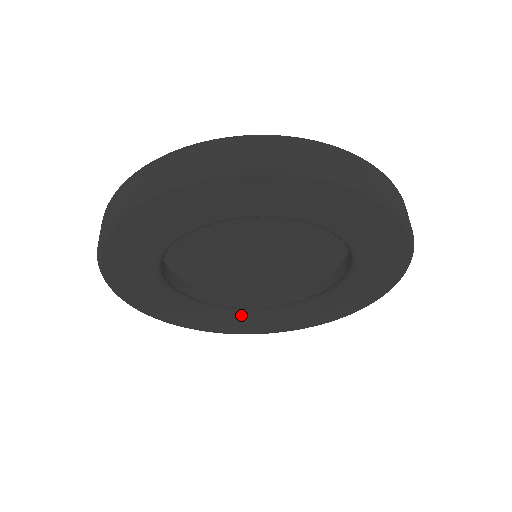
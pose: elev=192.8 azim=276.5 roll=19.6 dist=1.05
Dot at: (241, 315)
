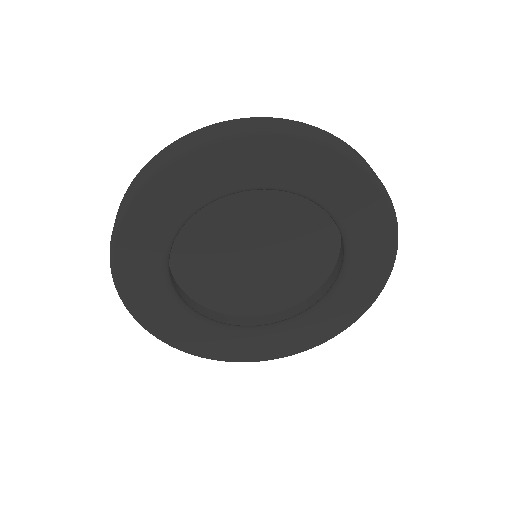
Dot at: (304, 317)
